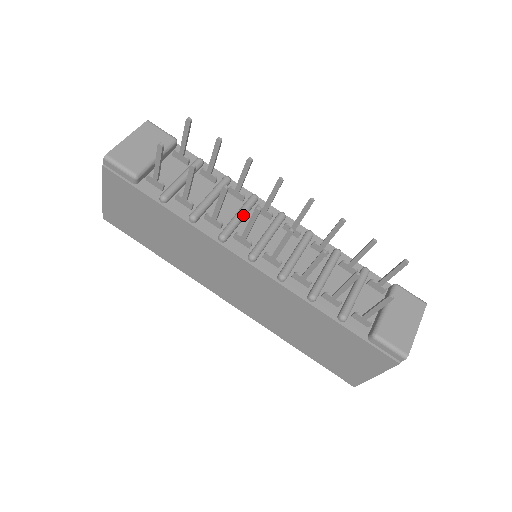
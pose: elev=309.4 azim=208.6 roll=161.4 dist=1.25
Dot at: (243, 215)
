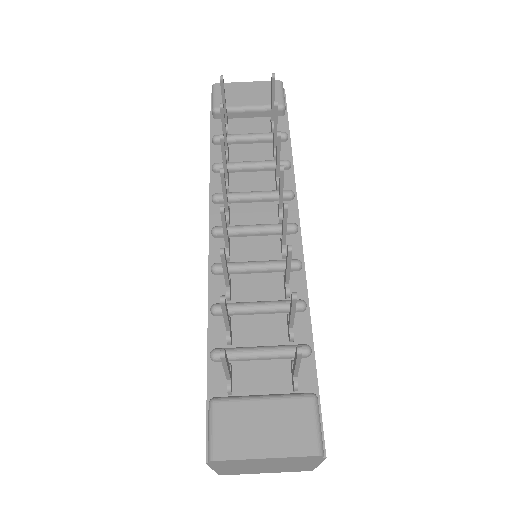
Dot at: (256, 196)
